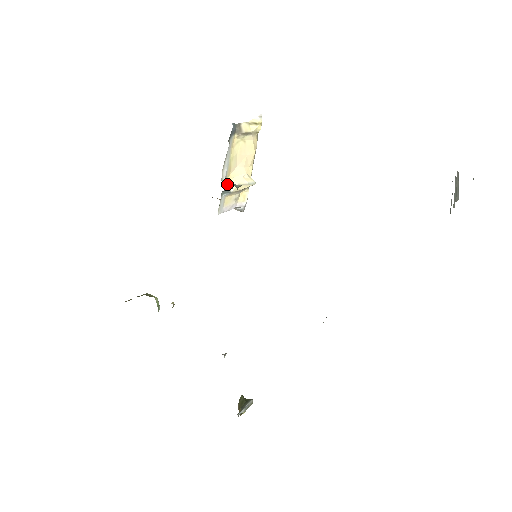
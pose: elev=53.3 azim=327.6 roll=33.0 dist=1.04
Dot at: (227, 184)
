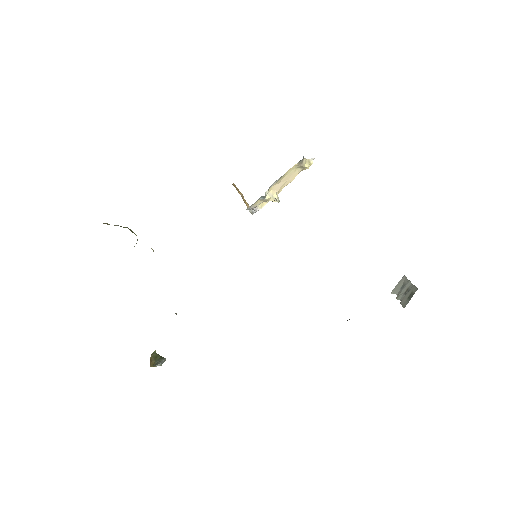
Dot at: (267, 192)
